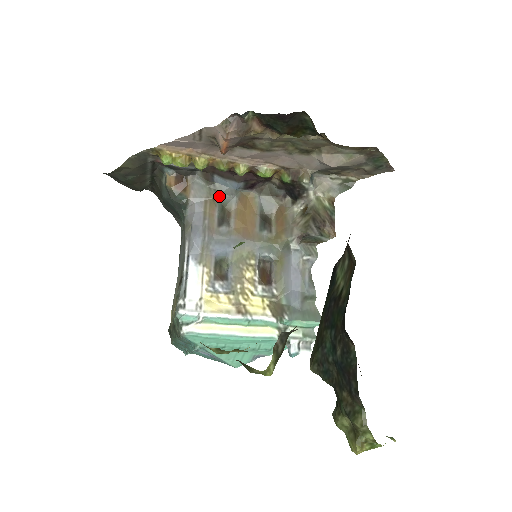
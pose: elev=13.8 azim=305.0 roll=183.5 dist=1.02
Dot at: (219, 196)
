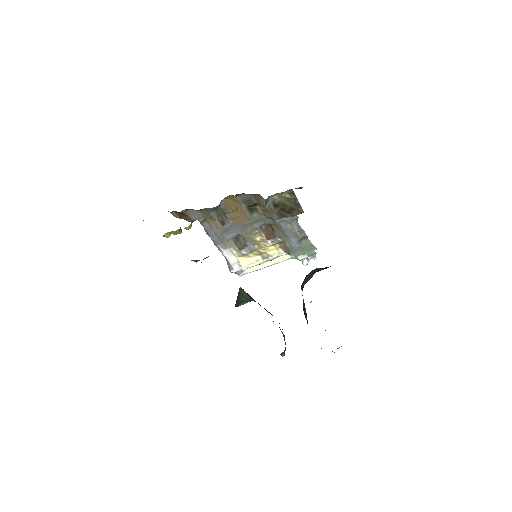
Dot at: (211, 212)
